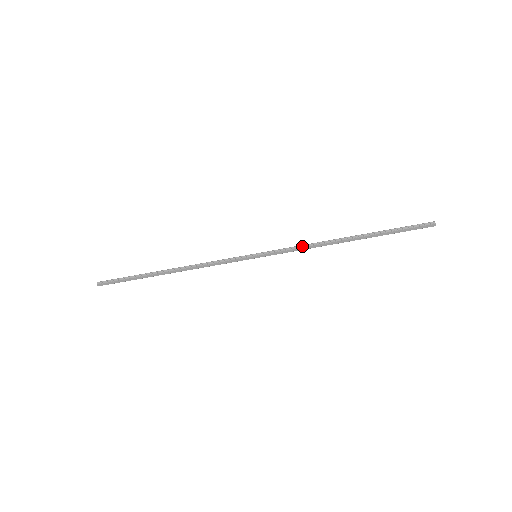
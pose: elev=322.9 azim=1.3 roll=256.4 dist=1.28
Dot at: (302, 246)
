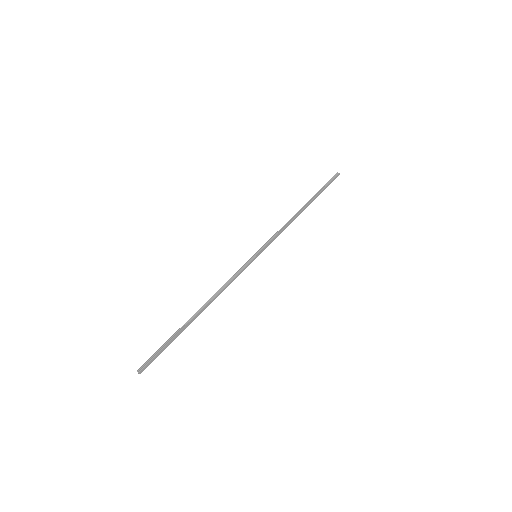
Dot at: (281, 229)
